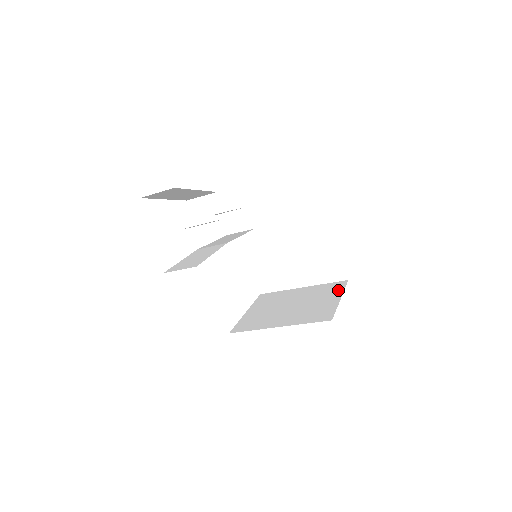
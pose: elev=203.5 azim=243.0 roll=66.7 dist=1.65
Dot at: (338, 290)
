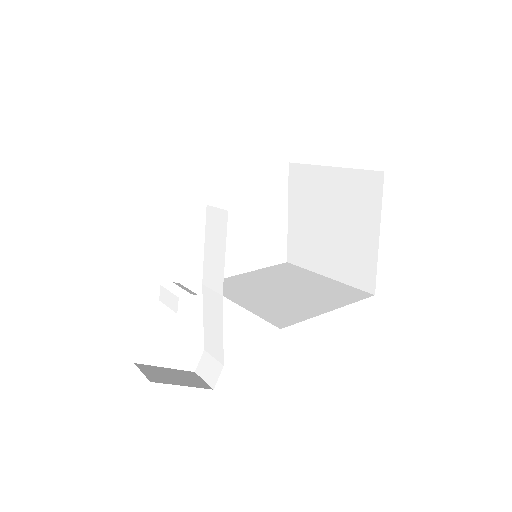
Dot at: (374, 206)
